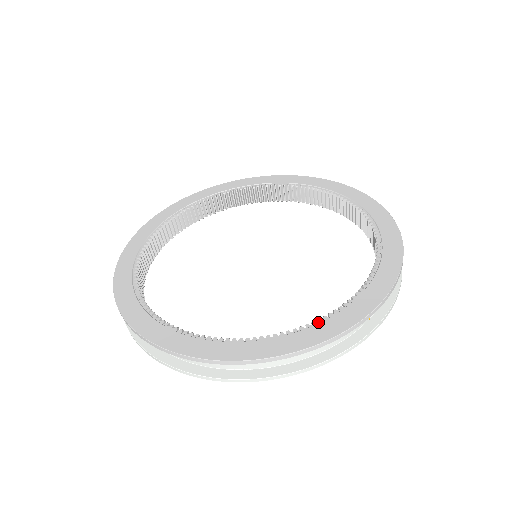
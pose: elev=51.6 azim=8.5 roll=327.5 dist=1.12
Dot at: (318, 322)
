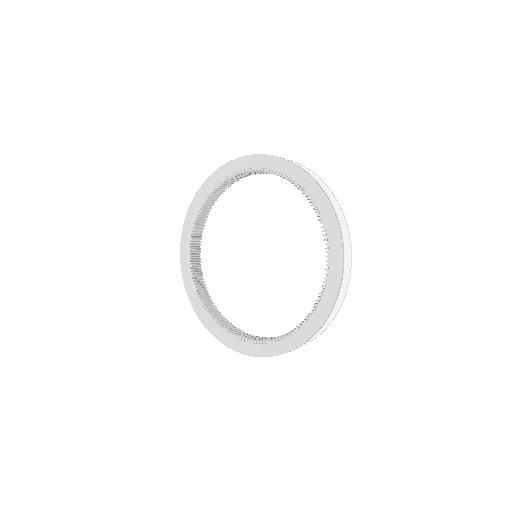
Dot at: (316, 307)
